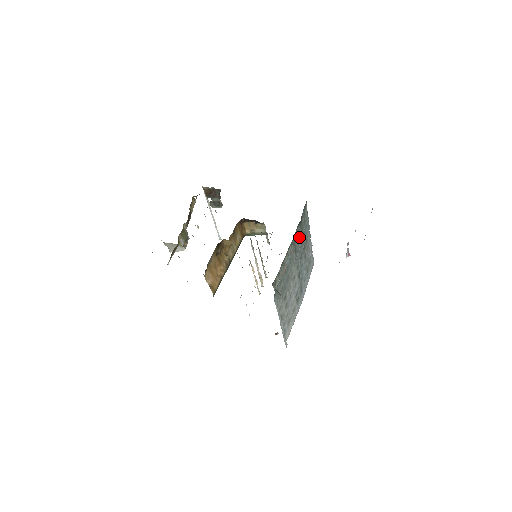
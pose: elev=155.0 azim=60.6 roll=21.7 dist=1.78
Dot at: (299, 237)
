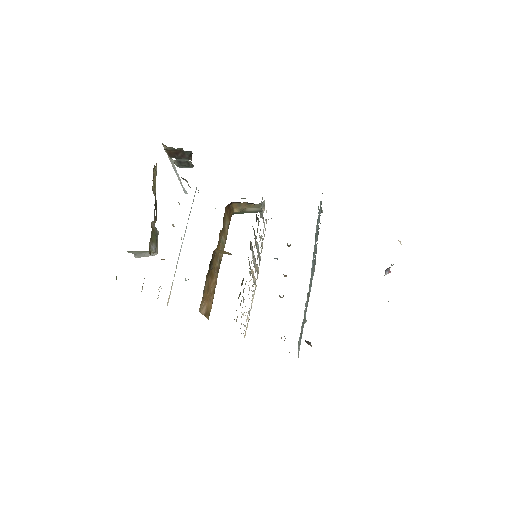
Dot at: occluded
